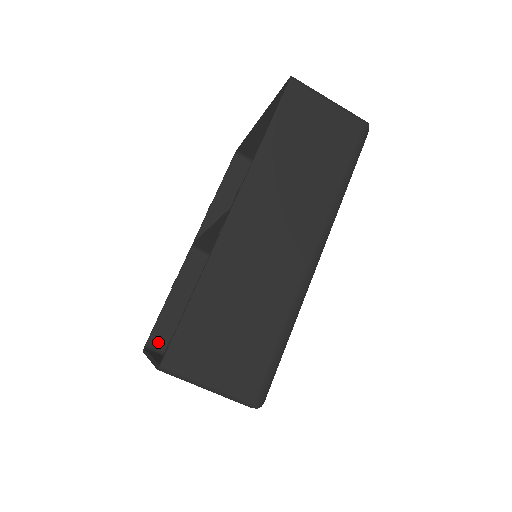
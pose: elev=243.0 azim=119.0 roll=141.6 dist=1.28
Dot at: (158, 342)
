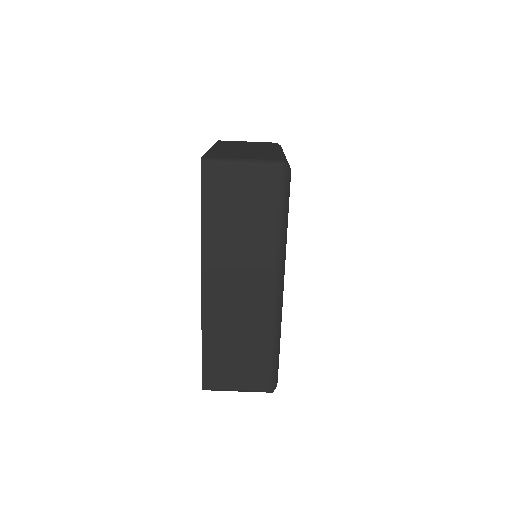
Dot at: occluded
